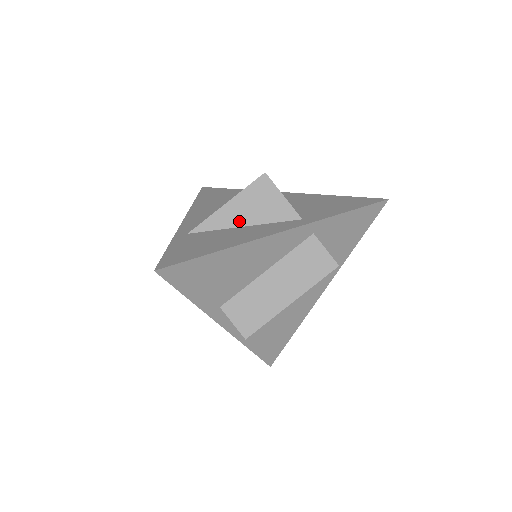
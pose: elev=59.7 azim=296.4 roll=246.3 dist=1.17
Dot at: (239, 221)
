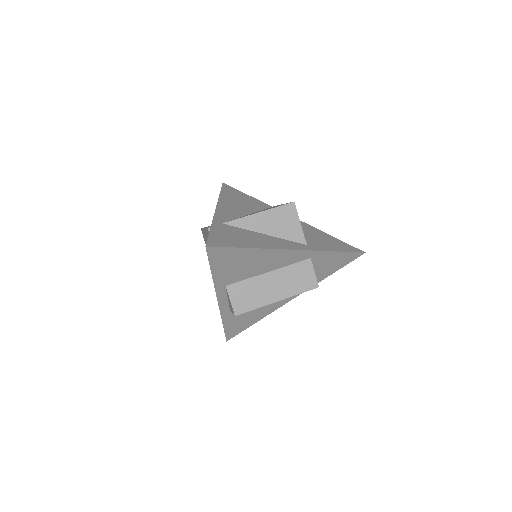
Dot at: (263, 229)
